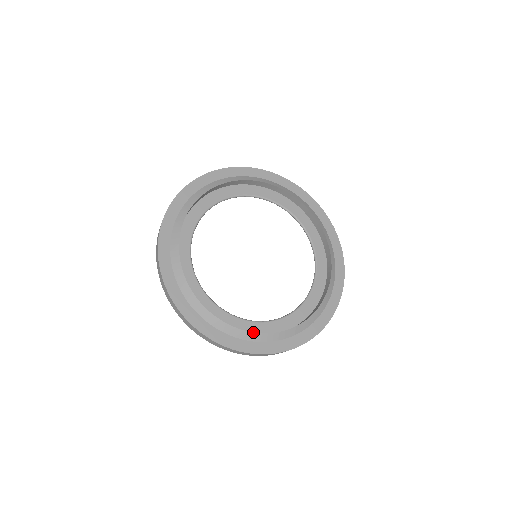
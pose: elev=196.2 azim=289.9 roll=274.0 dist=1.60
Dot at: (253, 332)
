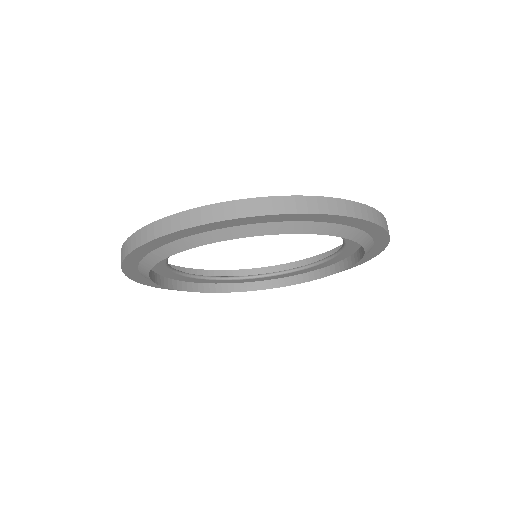
Dot at: occluded
